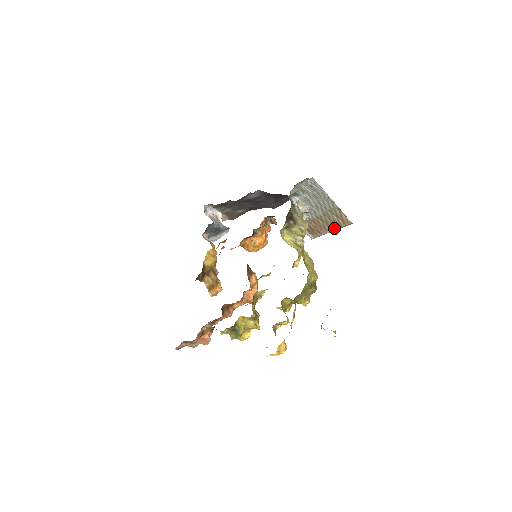
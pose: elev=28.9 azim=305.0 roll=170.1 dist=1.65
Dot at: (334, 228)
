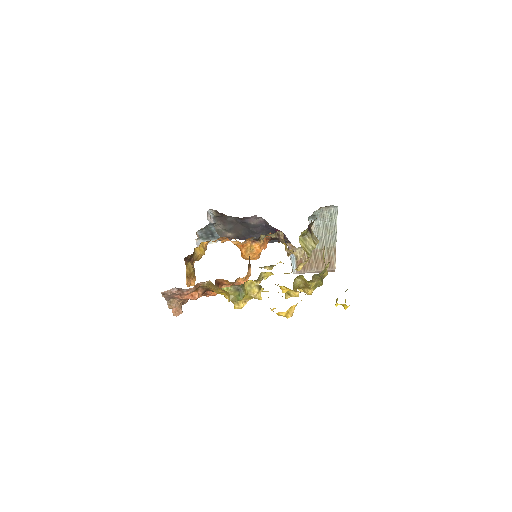
Dot at: (318, 269)
